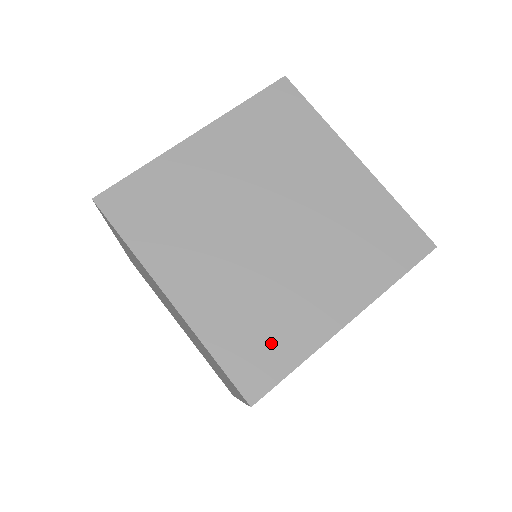
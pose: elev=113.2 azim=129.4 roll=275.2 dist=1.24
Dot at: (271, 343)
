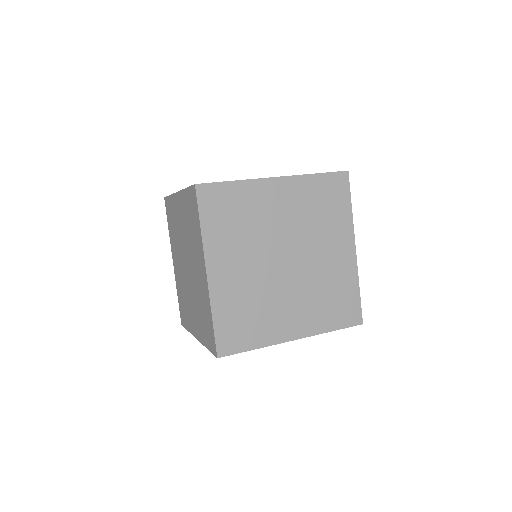
Dot at: occluded
